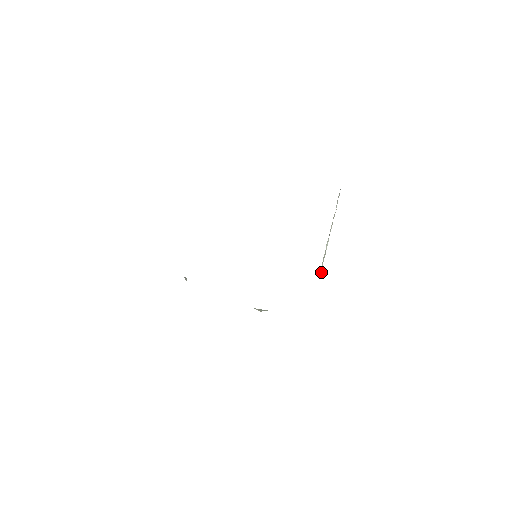
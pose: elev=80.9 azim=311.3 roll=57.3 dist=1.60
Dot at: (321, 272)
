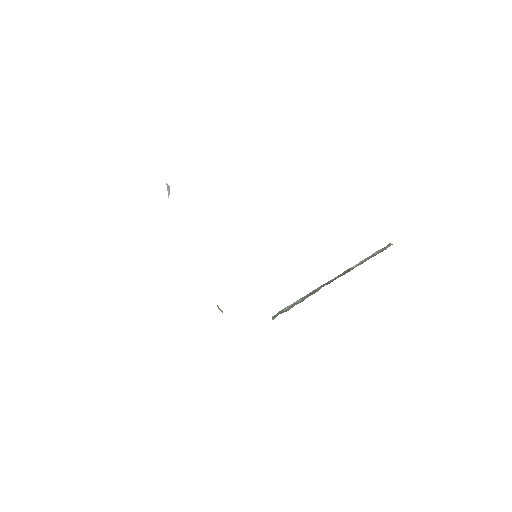
Dot at: occluded
